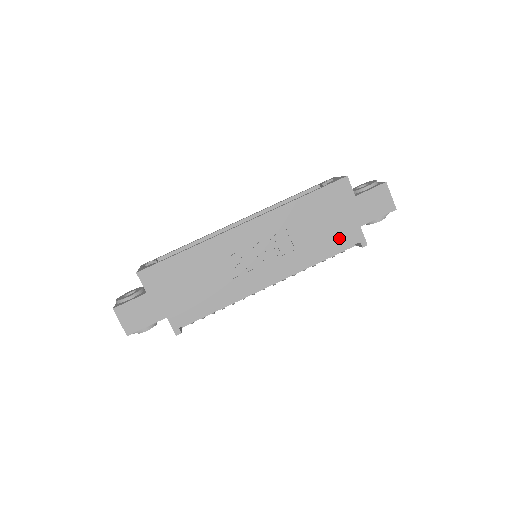
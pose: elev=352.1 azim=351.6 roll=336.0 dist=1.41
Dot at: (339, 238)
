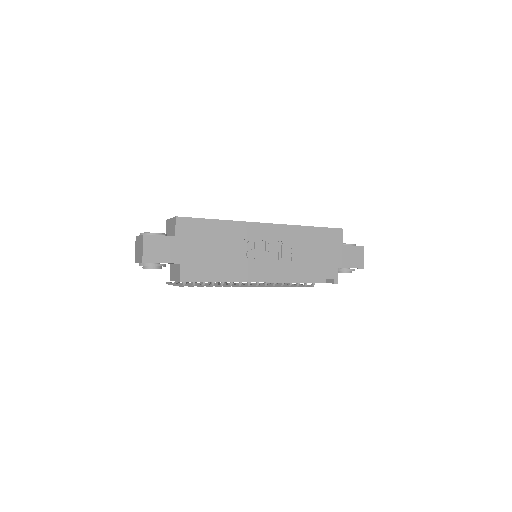
Dot at: (322, 269)
